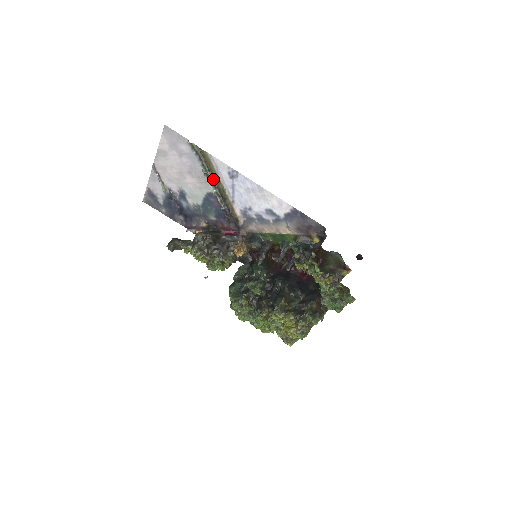
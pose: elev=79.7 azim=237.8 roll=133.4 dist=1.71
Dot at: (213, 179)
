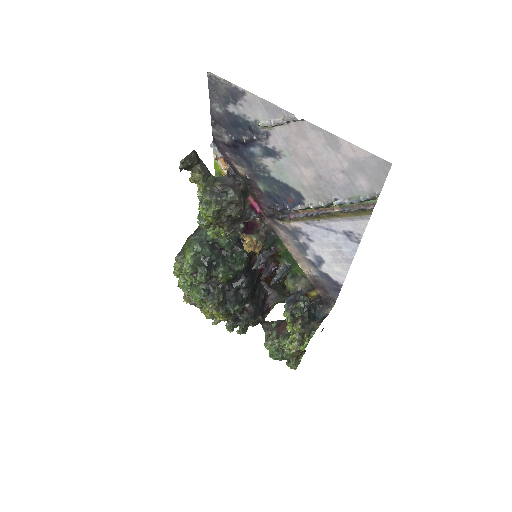
Dot at: (329, 208)
